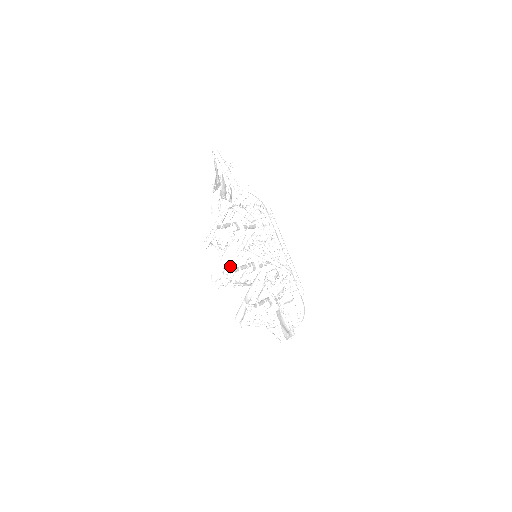
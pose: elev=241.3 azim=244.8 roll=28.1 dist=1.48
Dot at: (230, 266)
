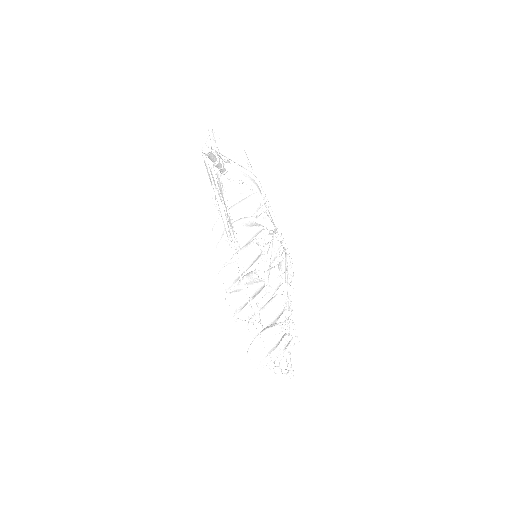
Dot at: (276, 355)
